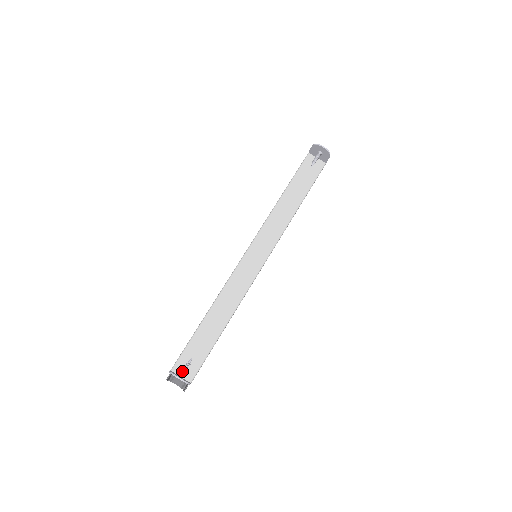
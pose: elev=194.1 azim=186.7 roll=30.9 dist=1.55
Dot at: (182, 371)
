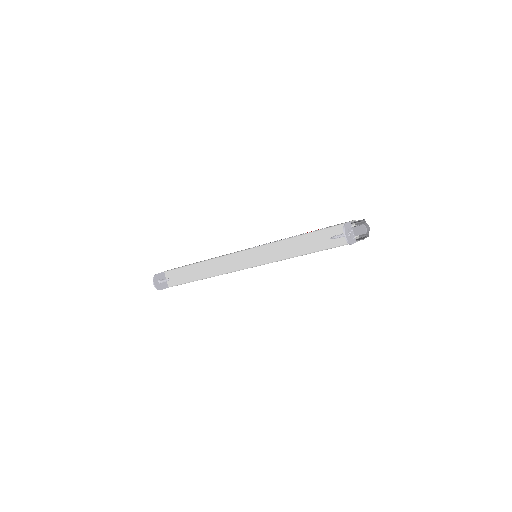
Dot at: (162, 280)
